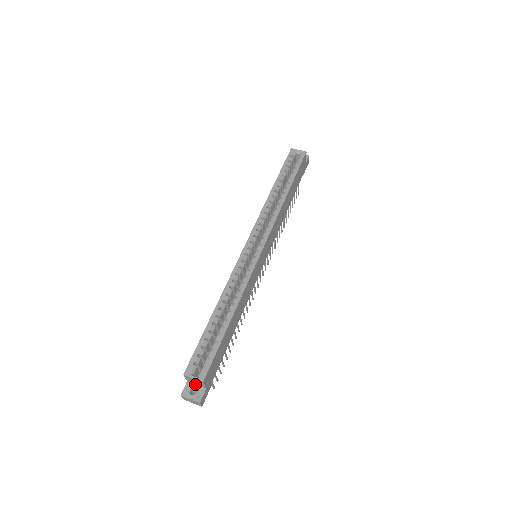
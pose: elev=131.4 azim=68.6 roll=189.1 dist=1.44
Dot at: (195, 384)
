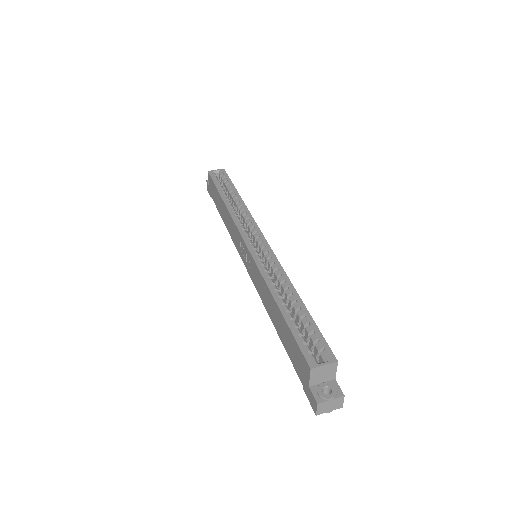
Dot at: (320, 383)
